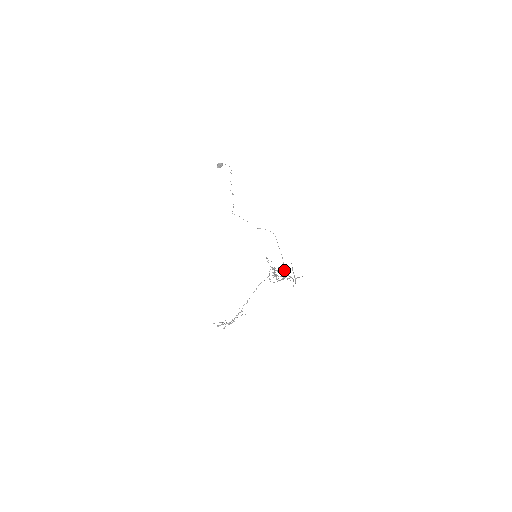
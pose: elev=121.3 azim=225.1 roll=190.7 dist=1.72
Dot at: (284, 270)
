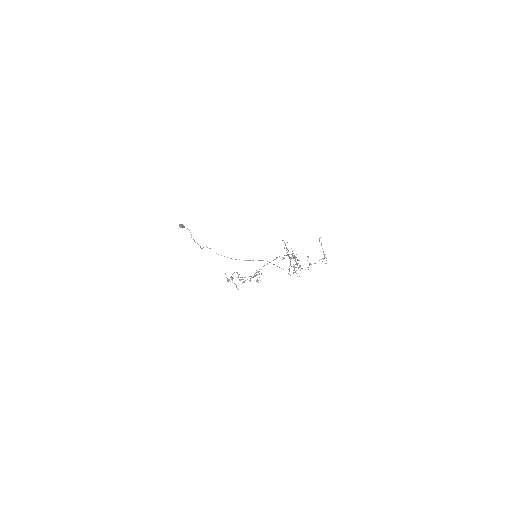
Dot at: occluded
